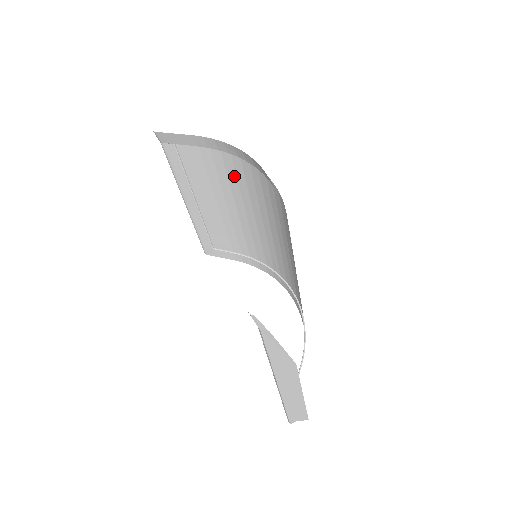
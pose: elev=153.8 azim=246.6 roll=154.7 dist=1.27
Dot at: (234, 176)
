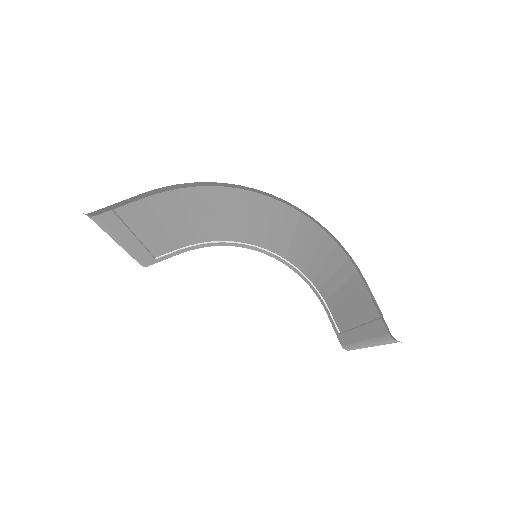
Dot at: (193, 199)
